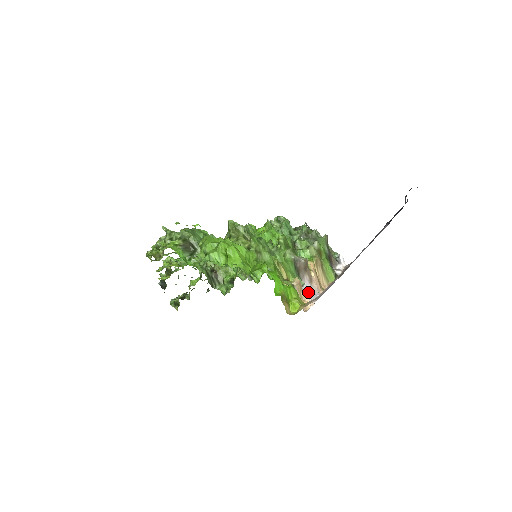
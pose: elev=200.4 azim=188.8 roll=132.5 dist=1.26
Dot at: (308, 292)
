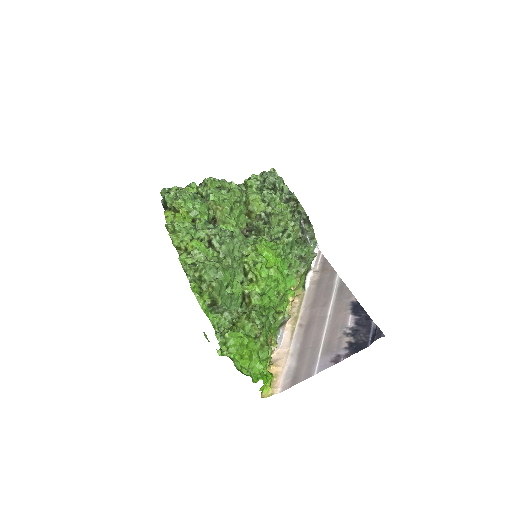
Dot at: (279, 341)
